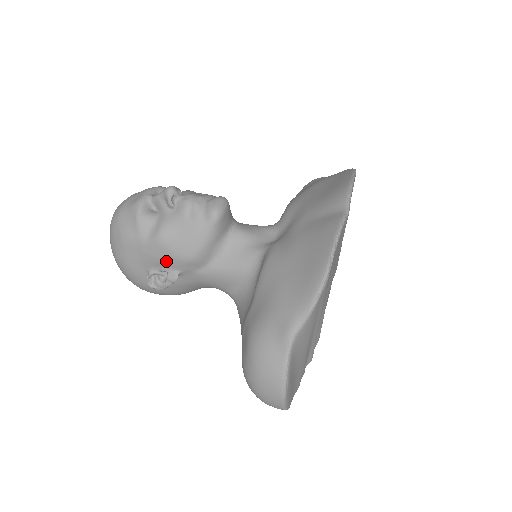
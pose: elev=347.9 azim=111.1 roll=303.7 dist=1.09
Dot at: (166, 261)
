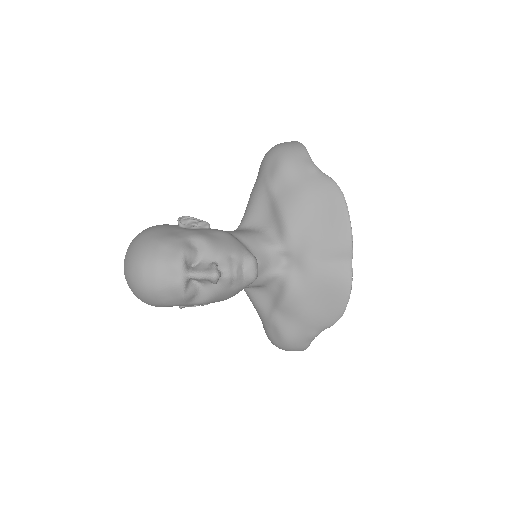
Dot at: occluded
